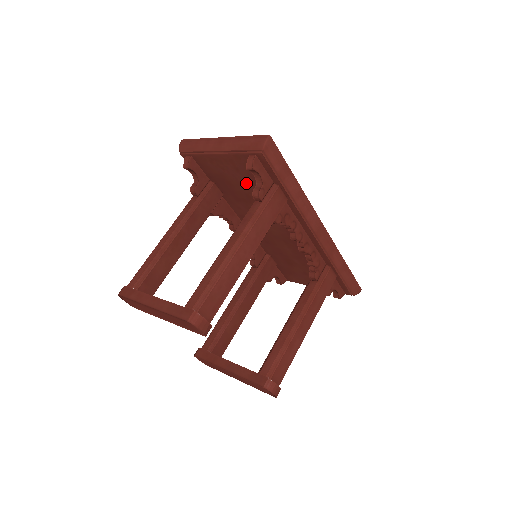
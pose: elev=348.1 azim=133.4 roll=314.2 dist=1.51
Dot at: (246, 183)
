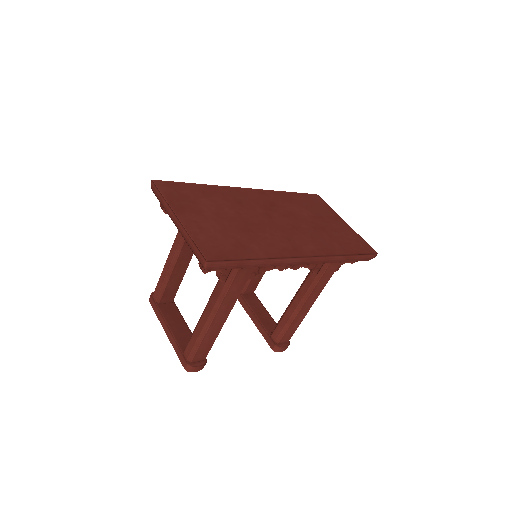
Dot at: occluded
